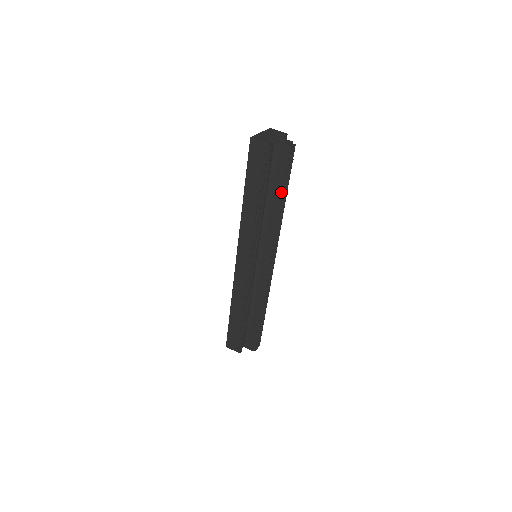
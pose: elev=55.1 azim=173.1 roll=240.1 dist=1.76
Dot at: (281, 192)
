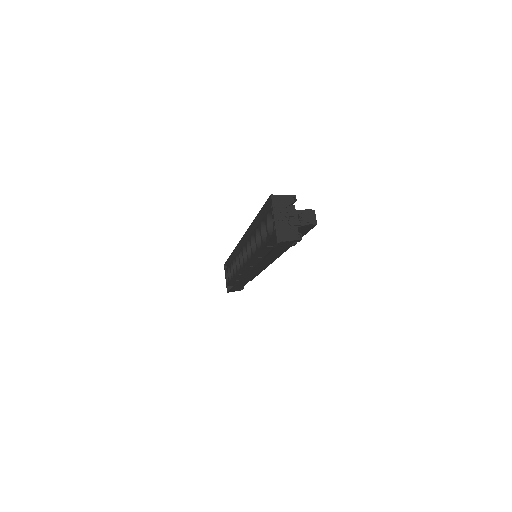
Dot at: occluded
